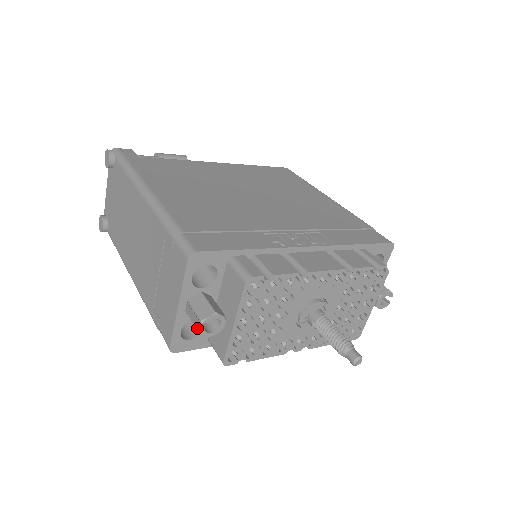
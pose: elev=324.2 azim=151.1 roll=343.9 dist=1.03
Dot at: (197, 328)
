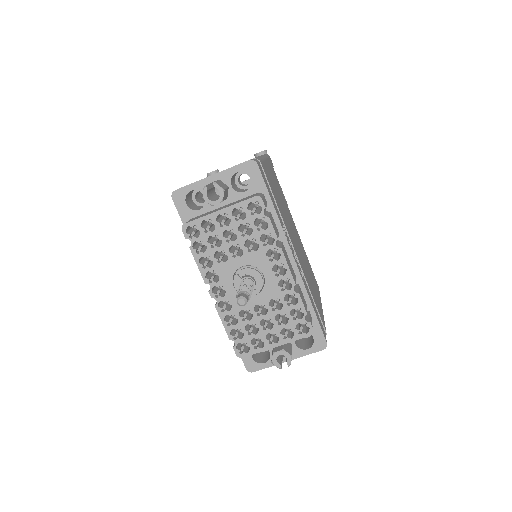
Dot at: (207, 185)
